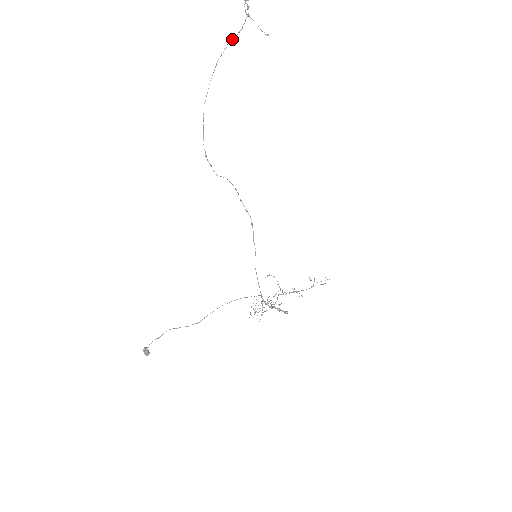
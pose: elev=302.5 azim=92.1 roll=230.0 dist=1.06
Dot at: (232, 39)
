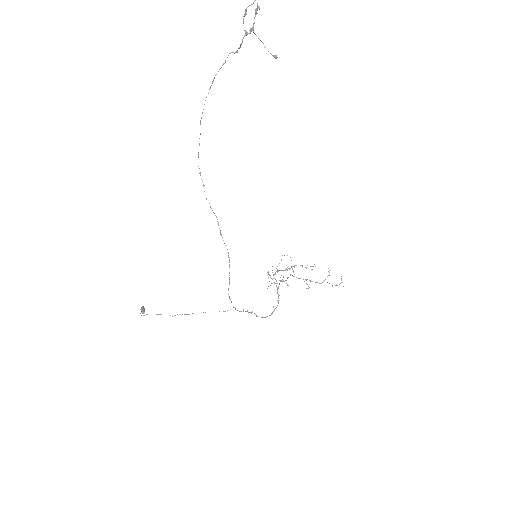
Dot at: (233, 52)
